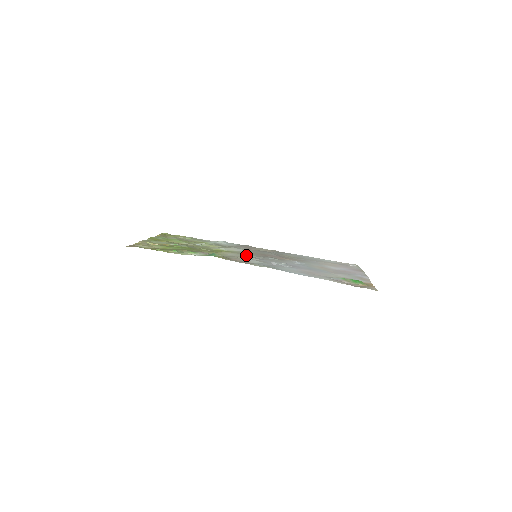
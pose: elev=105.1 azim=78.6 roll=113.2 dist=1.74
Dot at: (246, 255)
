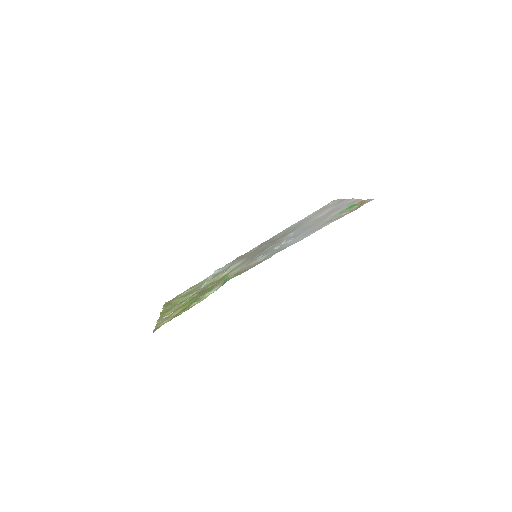
Dot at: (249, 261)
